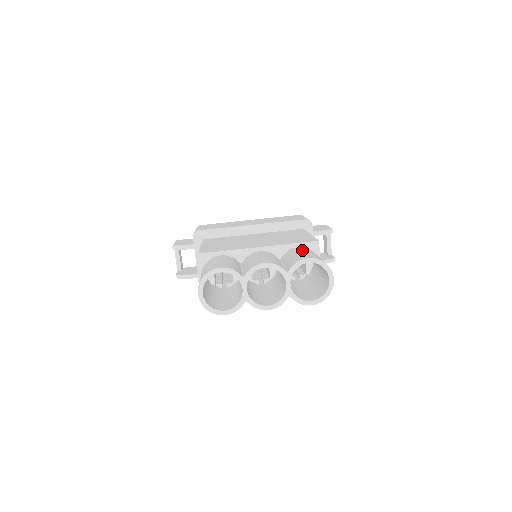
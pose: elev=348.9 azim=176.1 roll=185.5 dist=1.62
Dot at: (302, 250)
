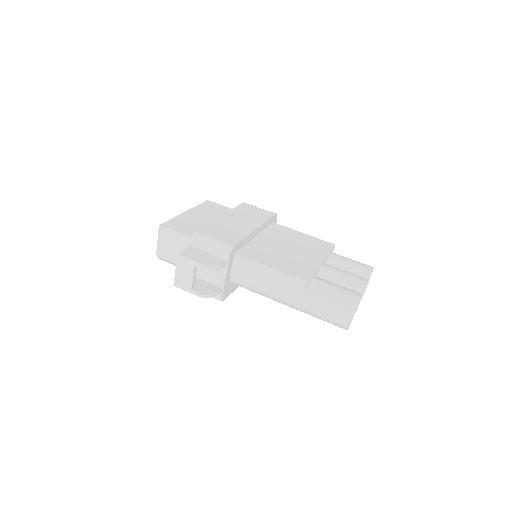
Dot at: (345, 258)
